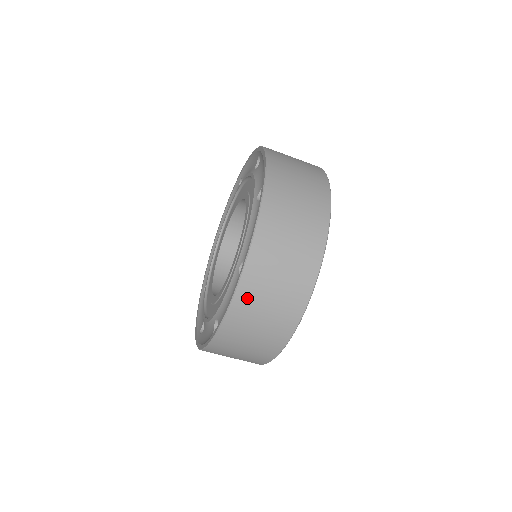
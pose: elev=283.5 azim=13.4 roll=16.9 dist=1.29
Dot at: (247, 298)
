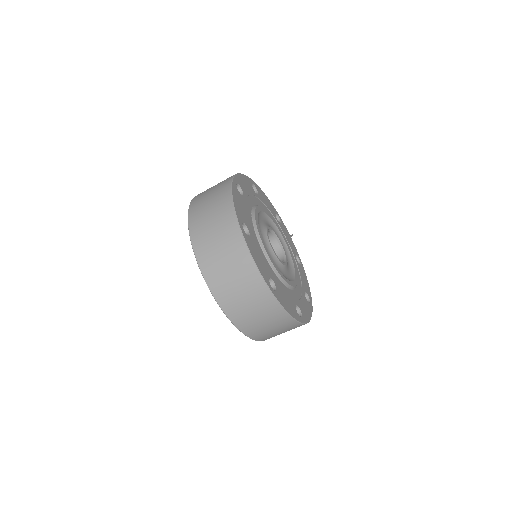
Dot at: (241, 321)
